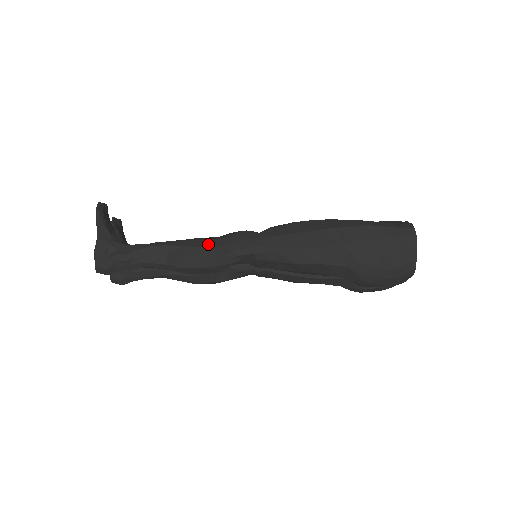
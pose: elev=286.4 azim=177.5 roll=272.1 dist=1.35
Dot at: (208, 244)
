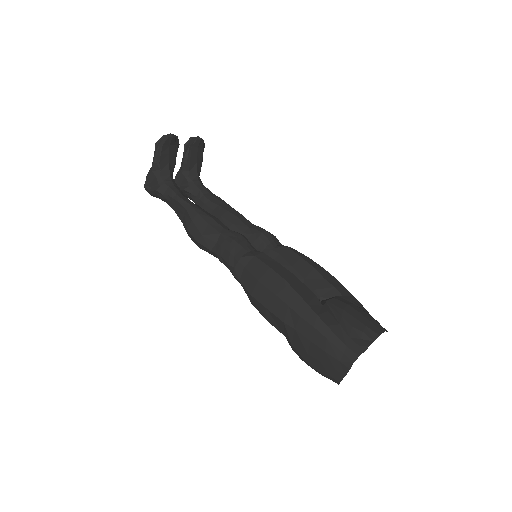
Dot at: (207, 233)
